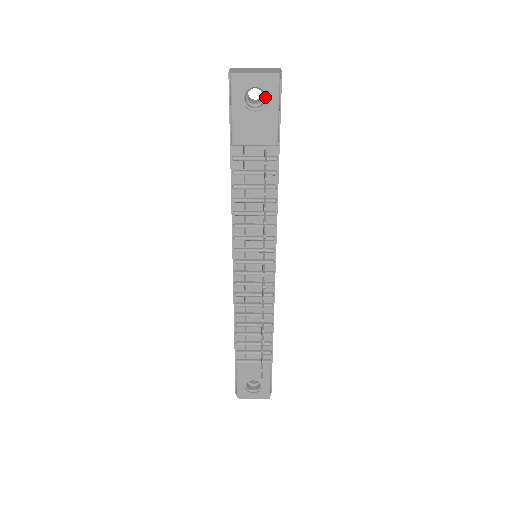
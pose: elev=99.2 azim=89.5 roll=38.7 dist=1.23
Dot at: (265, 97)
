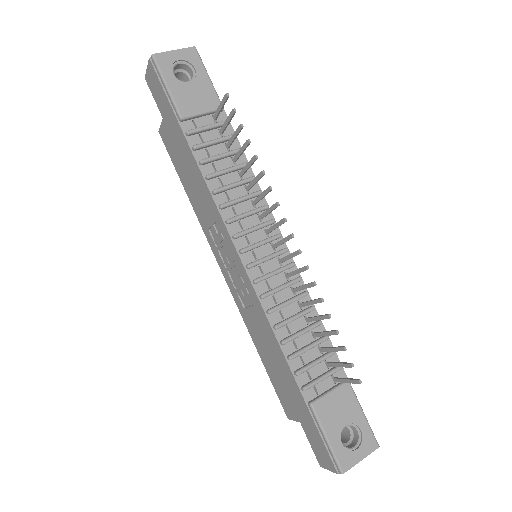
Dot at: (192, 70)
